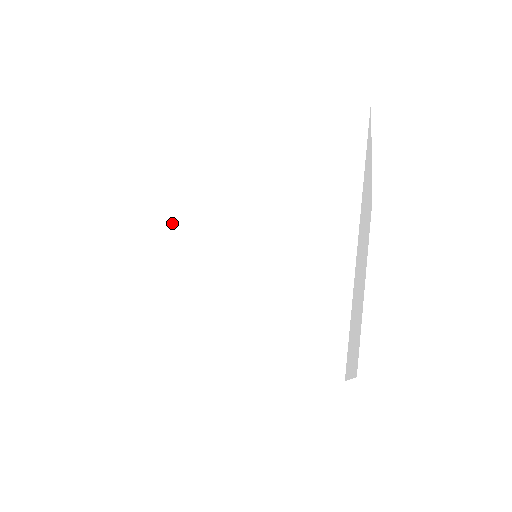
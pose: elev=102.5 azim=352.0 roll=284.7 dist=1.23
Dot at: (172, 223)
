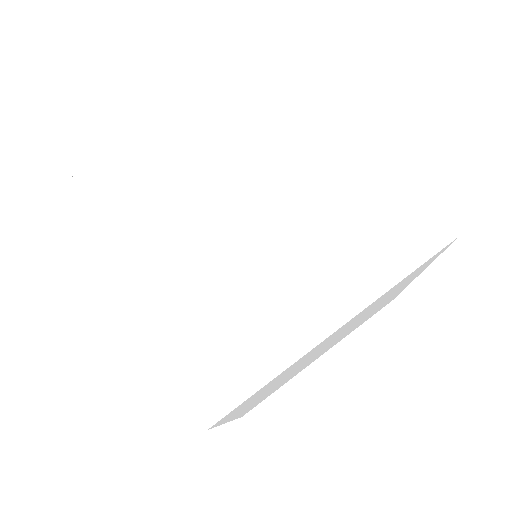
Dot at: (197, 248)
